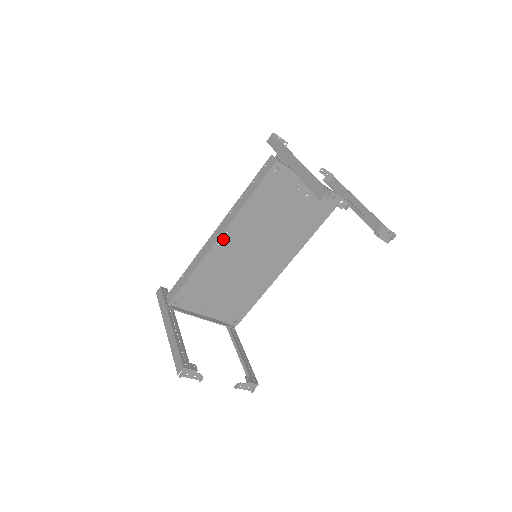
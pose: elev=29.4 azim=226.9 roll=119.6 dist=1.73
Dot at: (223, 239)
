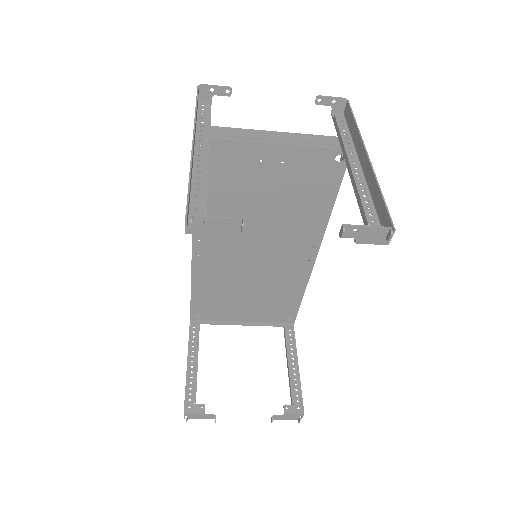
Dot at: (199, 248)
